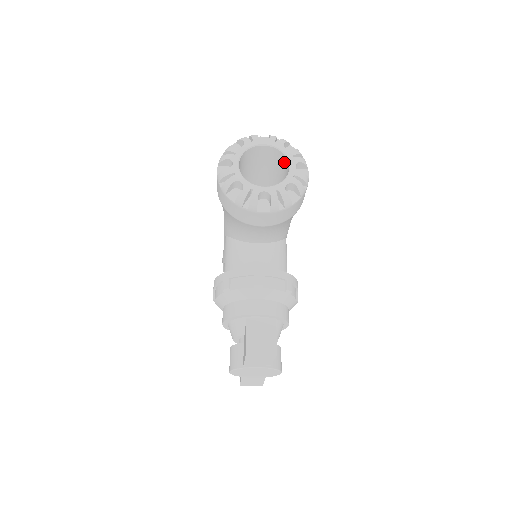
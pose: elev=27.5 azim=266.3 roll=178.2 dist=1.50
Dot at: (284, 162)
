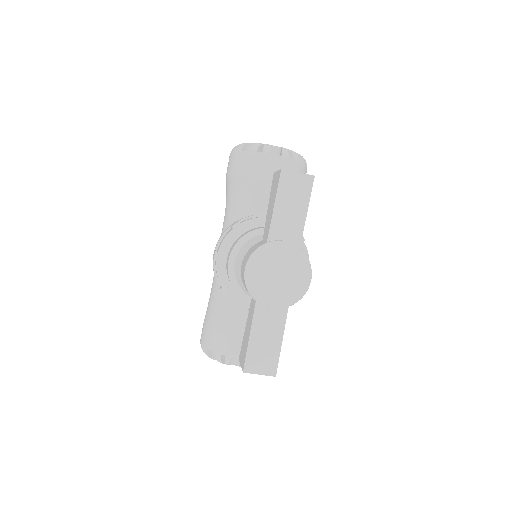
Dot at: occluded
